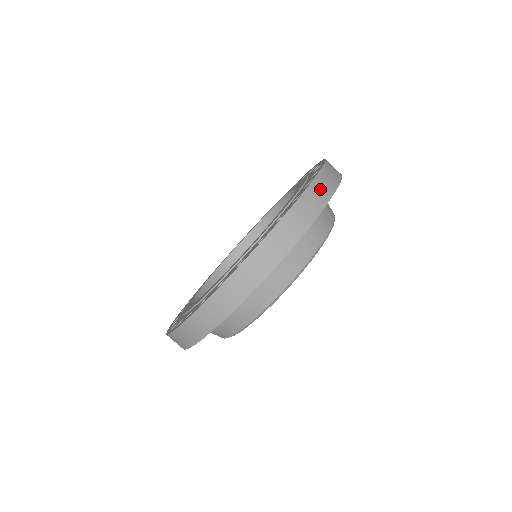
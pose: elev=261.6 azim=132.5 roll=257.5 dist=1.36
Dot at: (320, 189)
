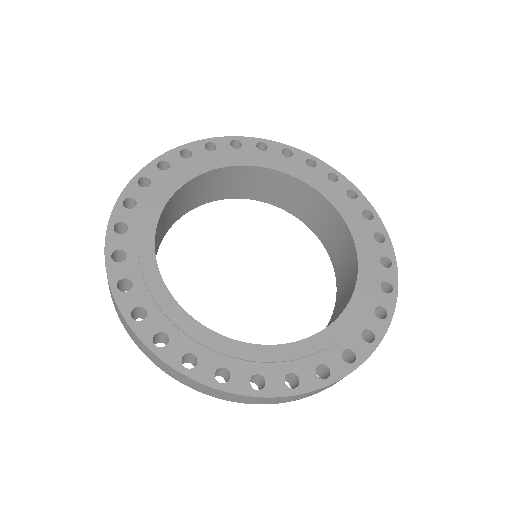
Dot at: occluded
